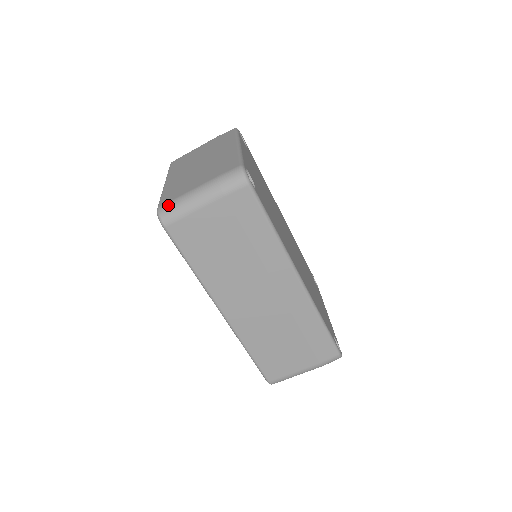
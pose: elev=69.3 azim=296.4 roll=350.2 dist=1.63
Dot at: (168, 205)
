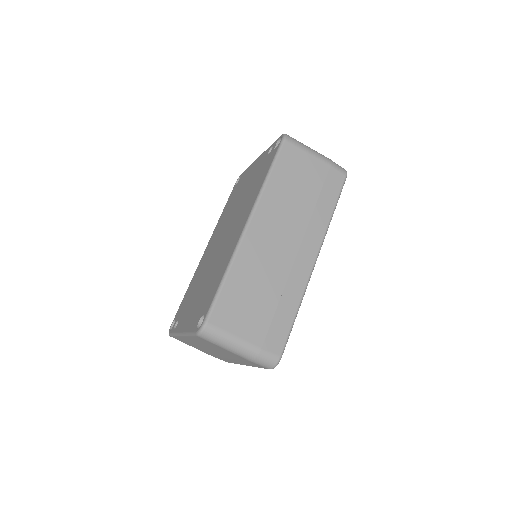
Dot at: (293, 138)
